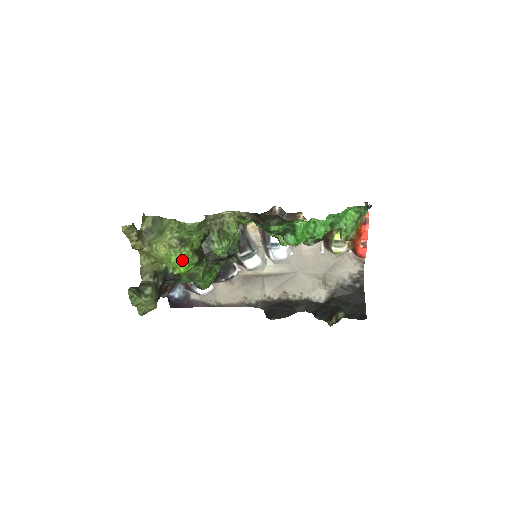
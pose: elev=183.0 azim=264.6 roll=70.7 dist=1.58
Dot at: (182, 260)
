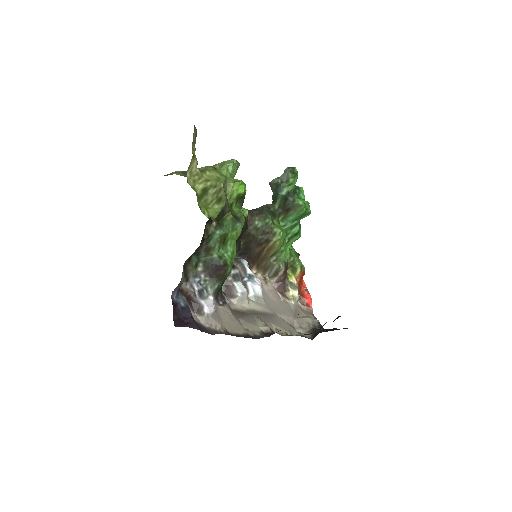
Dot at: occluded
